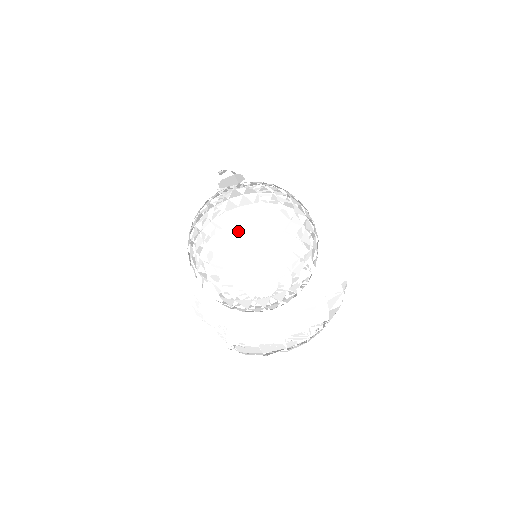
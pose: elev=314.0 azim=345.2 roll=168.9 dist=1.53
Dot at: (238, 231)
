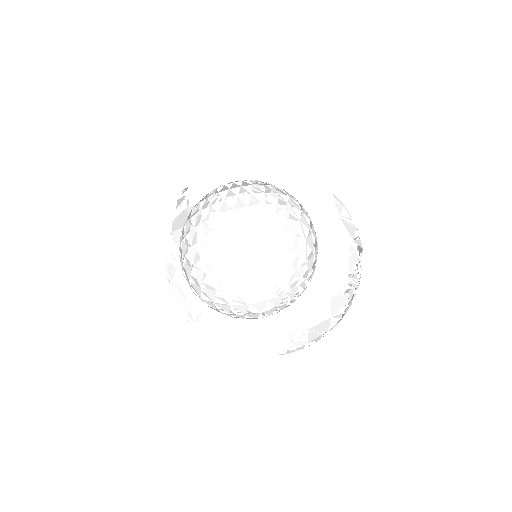
Dot at: (208, 266)
